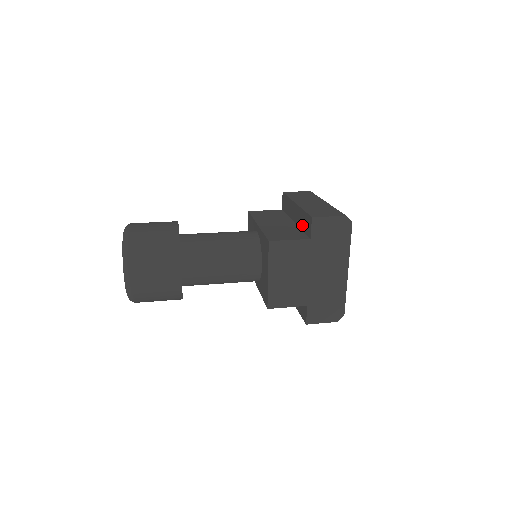
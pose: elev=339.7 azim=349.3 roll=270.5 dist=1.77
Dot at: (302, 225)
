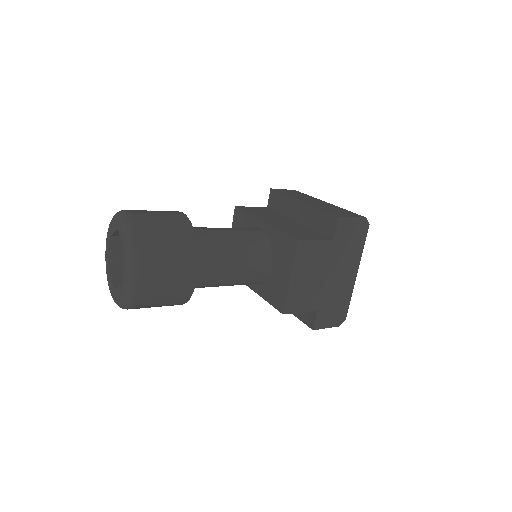
Dot at: (315, 224)
